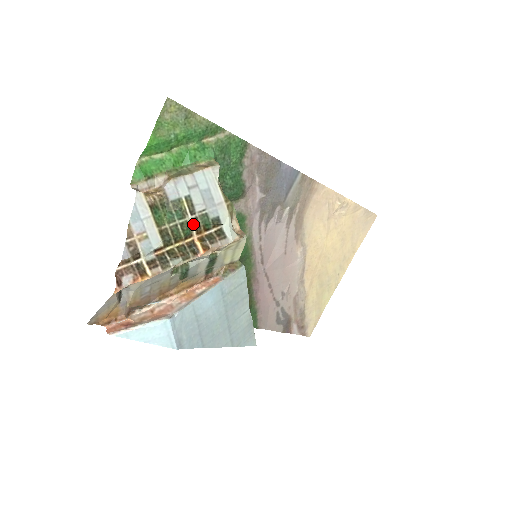
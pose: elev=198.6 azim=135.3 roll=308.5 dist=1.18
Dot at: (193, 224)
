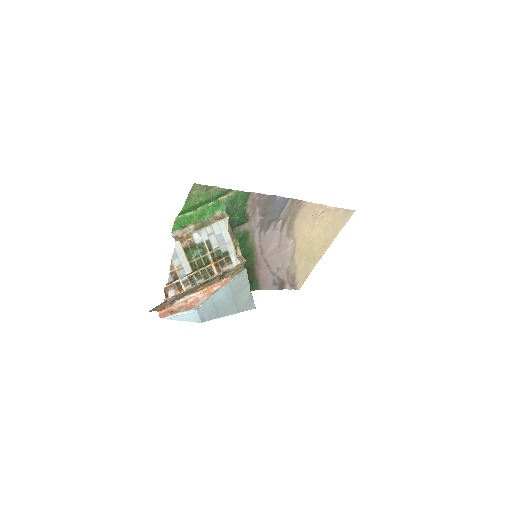
Dot at: (211, 257)
